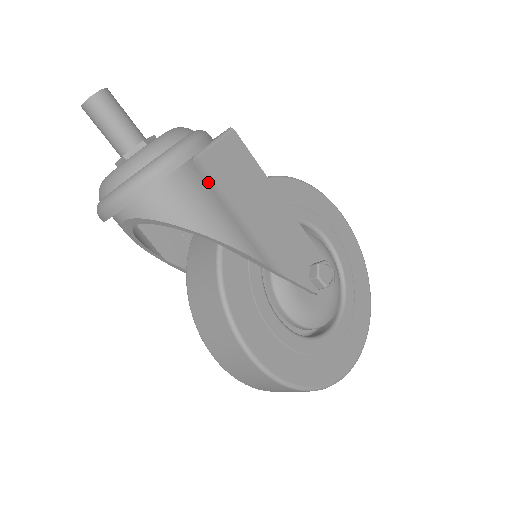
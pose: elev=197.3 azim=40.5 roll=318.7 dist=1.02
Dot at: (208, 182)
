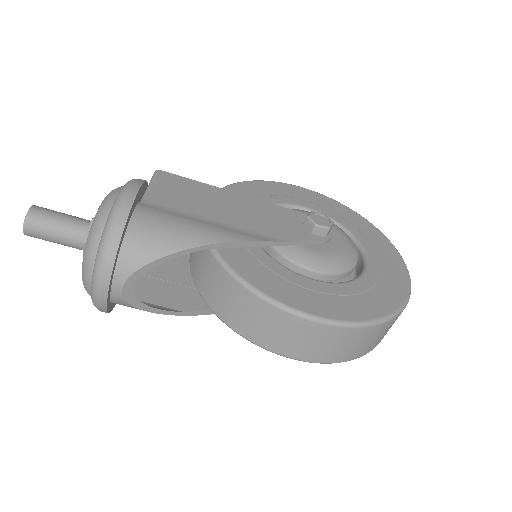
Dot at: (167, 211)
